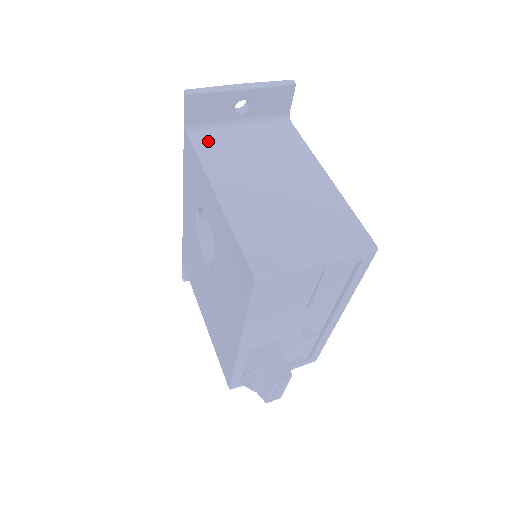
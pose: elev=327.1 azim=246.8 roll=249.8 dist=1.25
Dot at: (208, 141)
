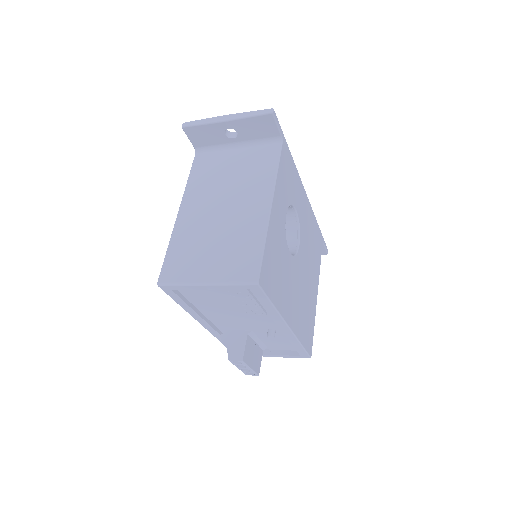
Dot at: (203, 162)
